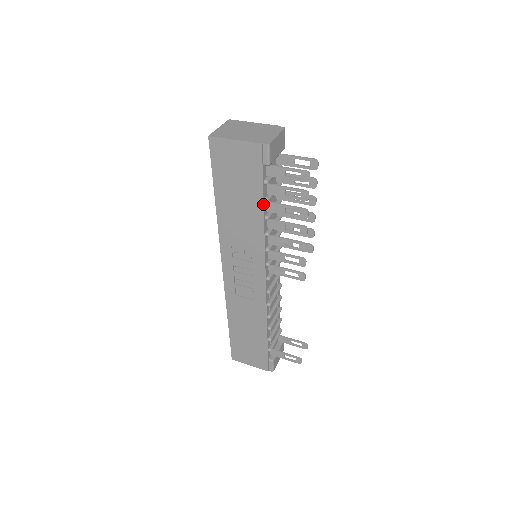
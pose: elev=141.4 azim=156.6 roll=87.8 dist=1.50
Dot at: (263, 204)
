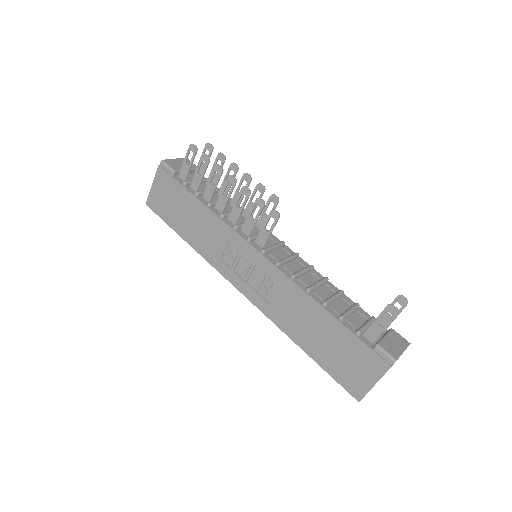
Dot at: (195, 197)
